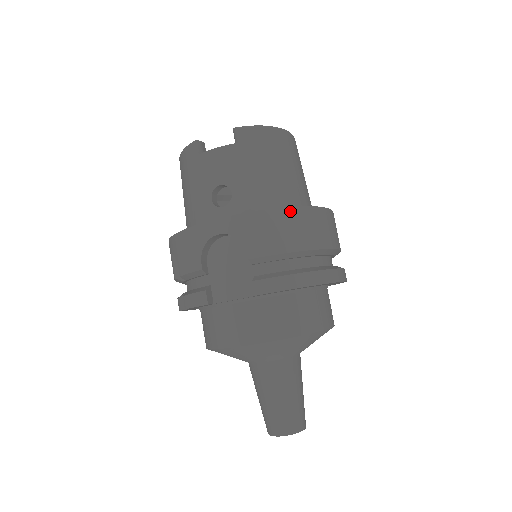
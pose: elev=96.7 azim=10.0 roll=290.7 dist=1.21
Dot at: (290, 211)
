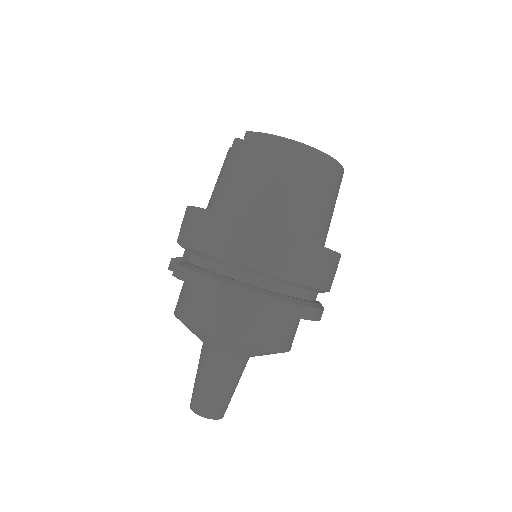
Dot at: (222, 218)
